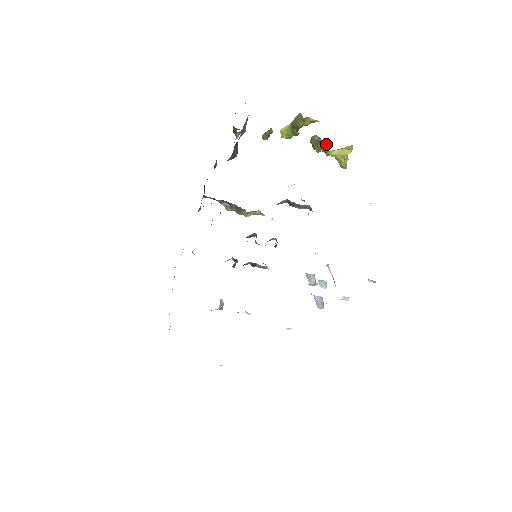
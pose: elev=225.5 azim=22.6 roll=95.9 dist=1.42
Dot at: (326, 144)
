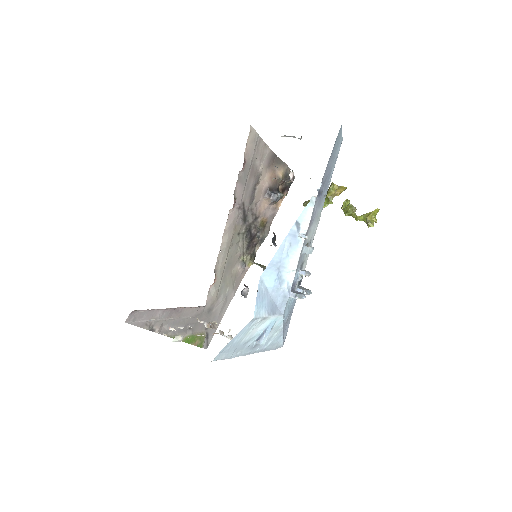
Dot at: (354, 207)
